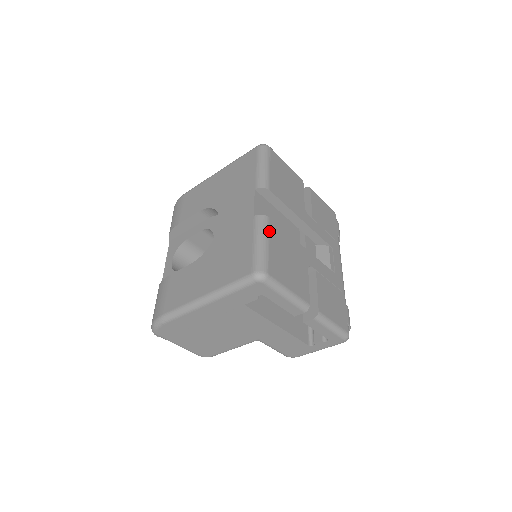
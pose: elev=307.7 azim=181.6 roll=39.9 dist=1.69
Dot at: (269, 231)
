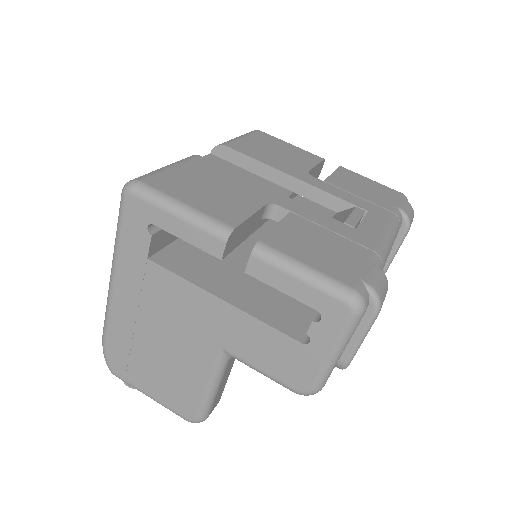
Dot at: (187, 162)
